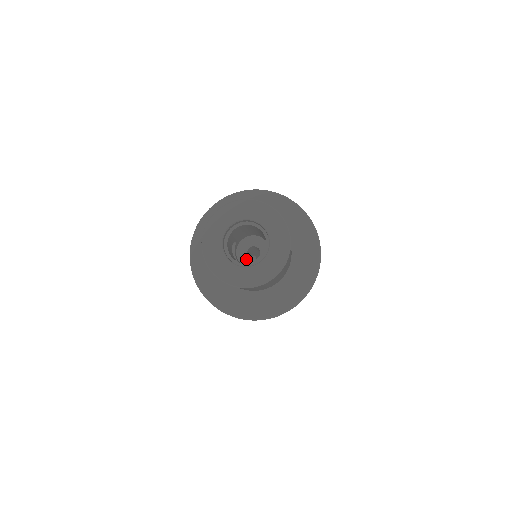
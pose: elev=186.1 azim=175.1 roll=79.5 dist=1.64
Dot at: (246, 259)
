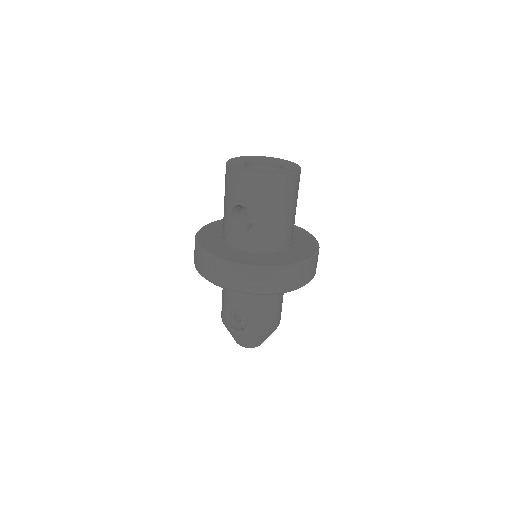
Dot at: occluded
